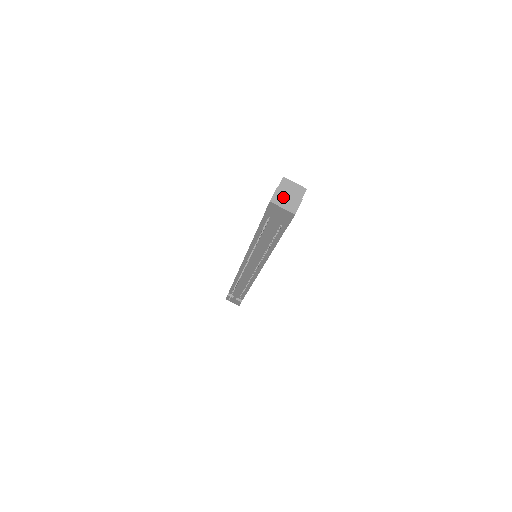
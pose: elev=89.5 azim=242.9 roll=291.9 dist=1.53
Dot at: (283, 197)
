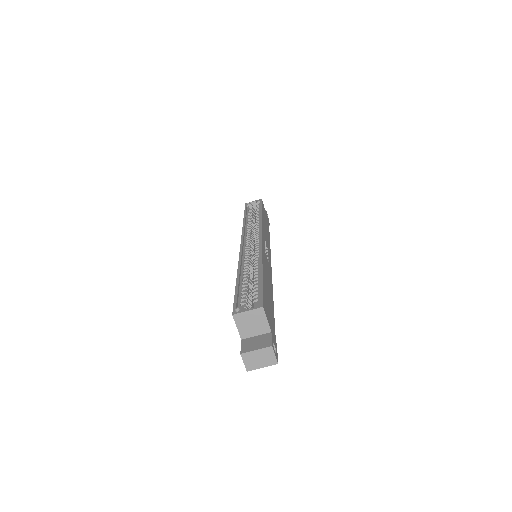
Dot at: (254, 359)
